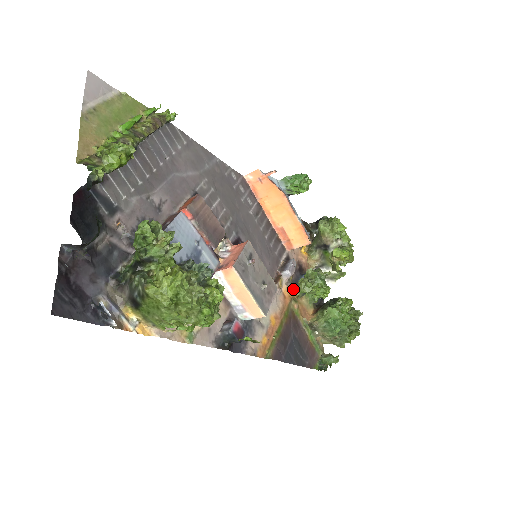
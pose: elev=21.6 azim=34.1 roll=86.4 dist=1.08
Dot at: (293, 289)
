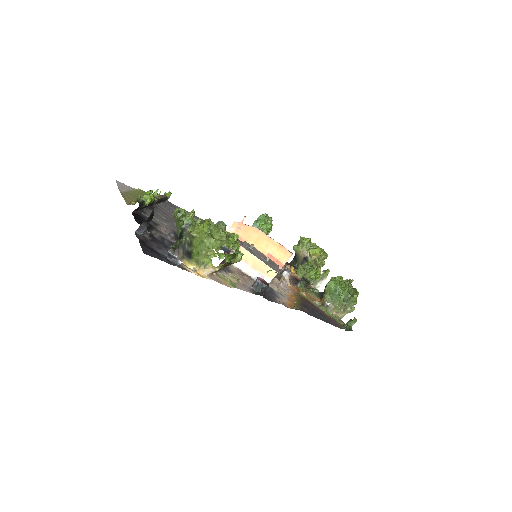
Dot at: (297, 287)
